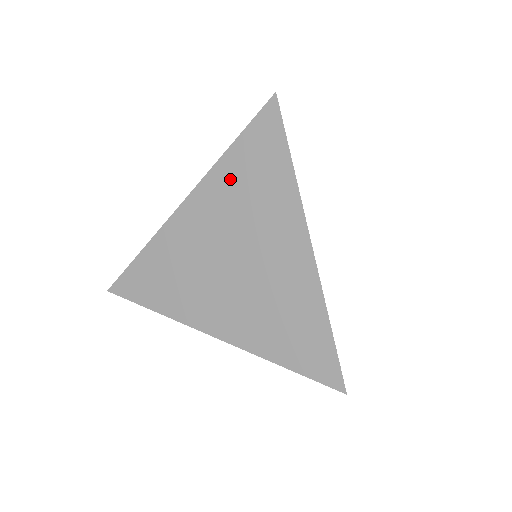
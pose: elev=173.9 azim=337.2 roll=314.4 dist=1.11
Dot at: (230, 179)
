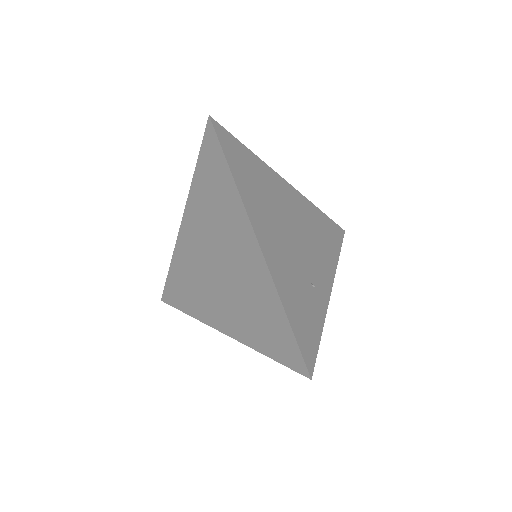
Dot at: (201, 197)
